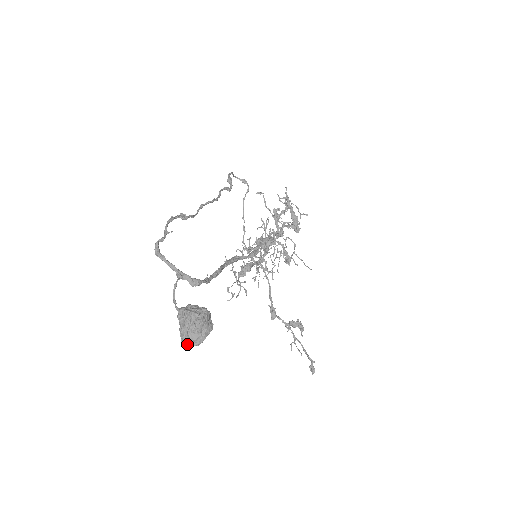
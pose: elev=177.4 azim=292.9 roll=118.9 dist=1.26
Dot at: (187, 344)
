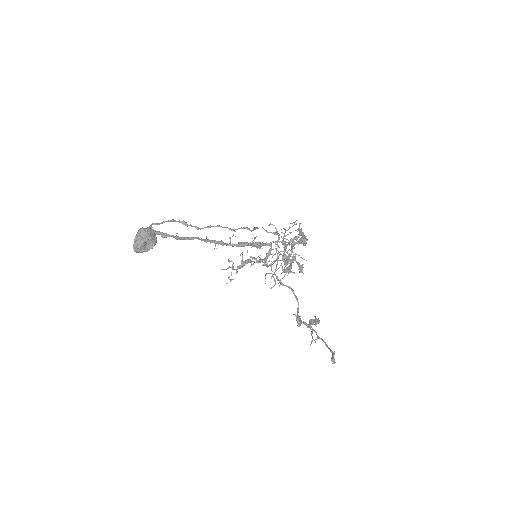
Dot at: (134, 248)
